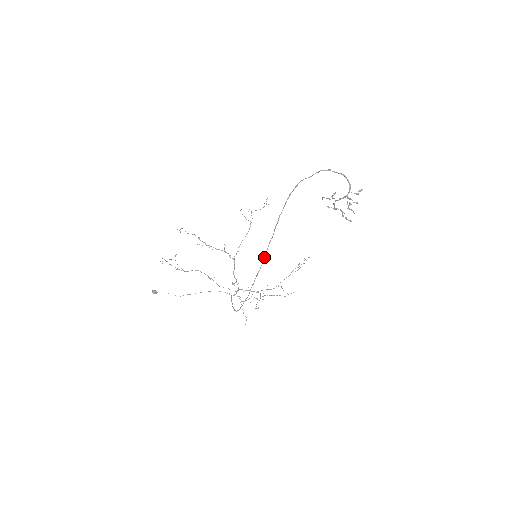
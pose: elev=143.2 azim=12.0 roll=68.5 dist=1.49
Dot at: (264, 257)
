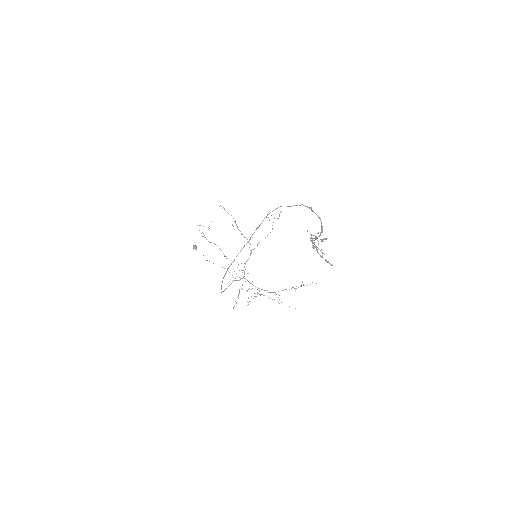
Dot at: occluded
